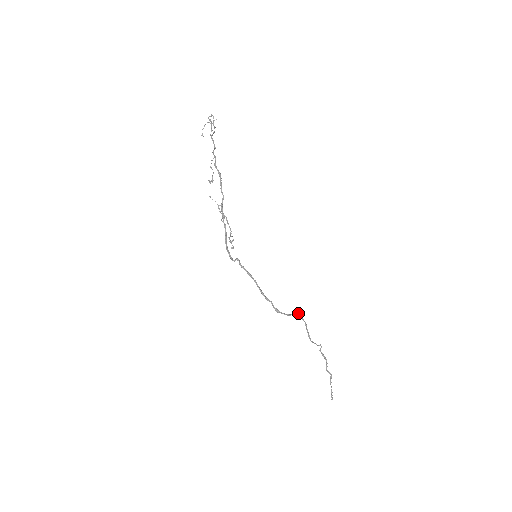
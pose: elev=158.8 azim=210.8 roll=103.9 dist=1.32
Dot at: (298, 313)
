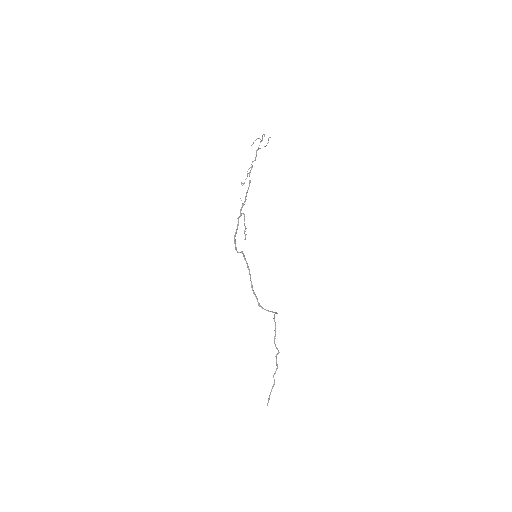
Dot at: (274, 314)
